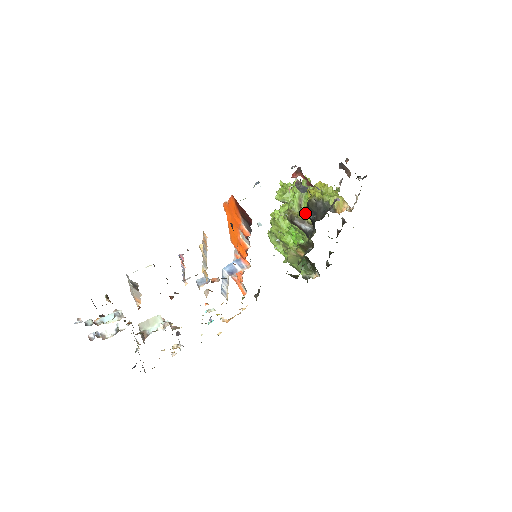
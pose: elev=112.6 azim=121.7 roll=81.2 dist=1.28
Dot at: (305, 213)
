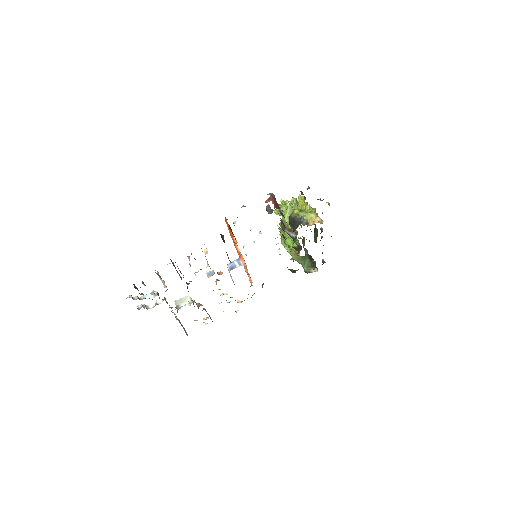
Dot at: occluded
